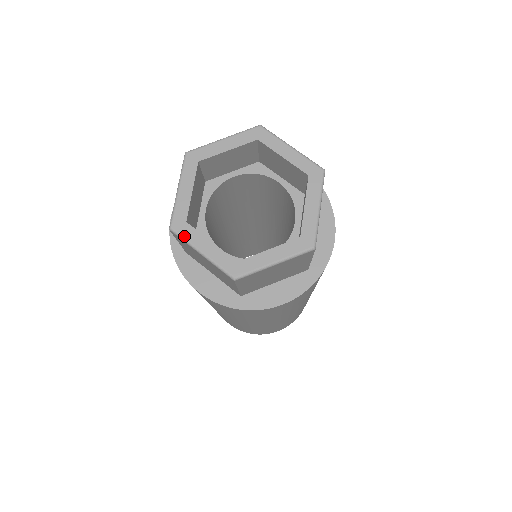
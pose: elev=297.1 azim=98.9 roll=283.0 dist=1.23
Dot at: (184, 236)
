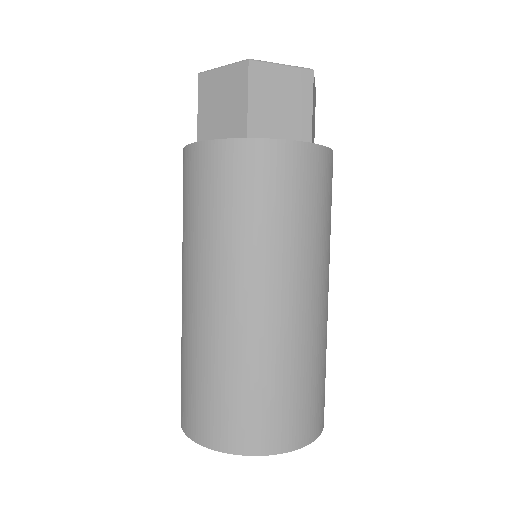
Dot at: (210, 70)
